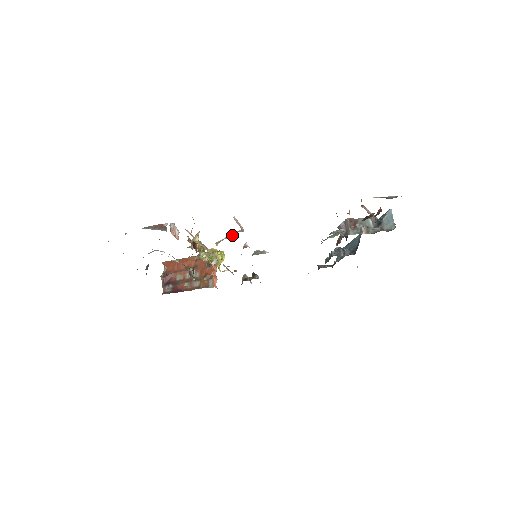
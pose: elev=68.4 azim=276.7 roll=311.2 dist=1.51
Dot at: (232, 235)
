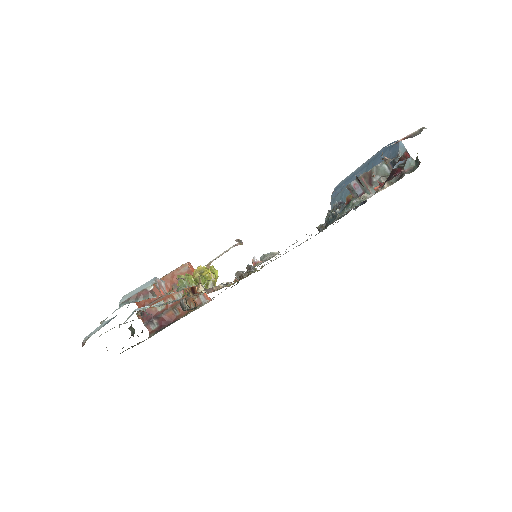
Dot at: (227, 251)
